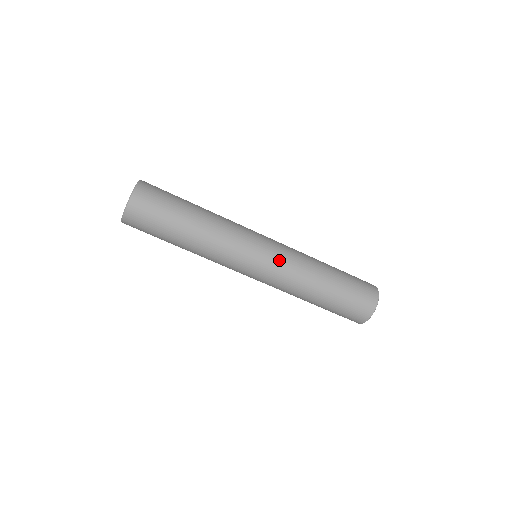
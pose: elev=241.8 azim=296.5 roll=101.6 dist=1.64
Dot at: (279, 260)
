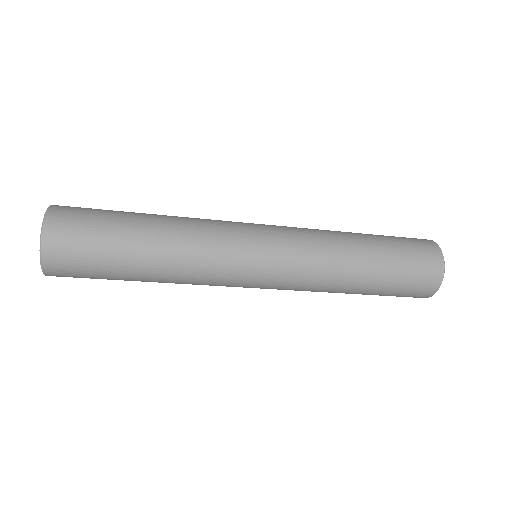
Dot at: (291, 255)
